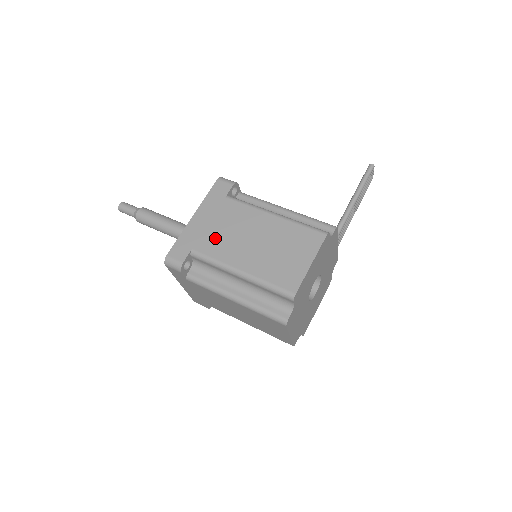
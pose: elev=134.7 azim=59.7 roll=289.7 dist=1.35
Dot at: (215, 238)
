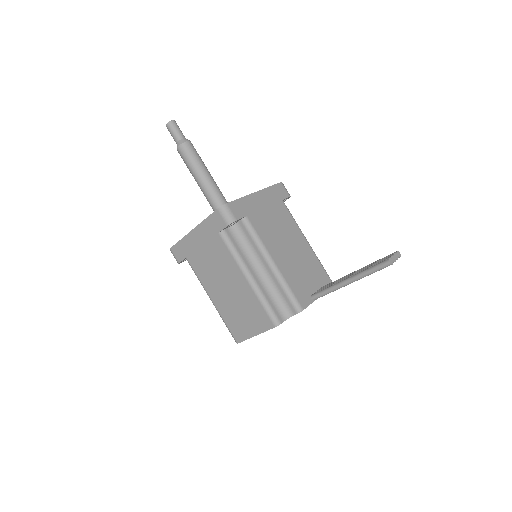
Dot at: (202, 263)
